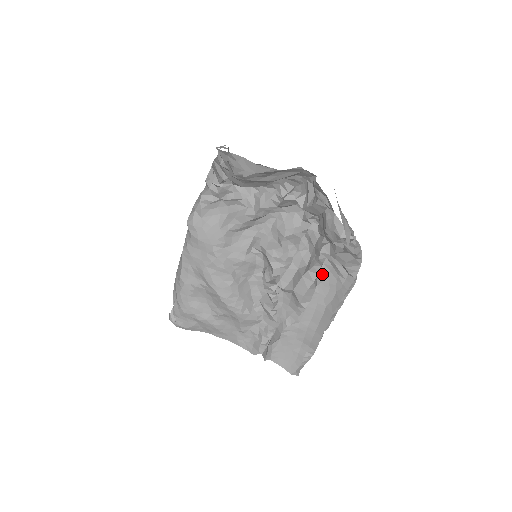
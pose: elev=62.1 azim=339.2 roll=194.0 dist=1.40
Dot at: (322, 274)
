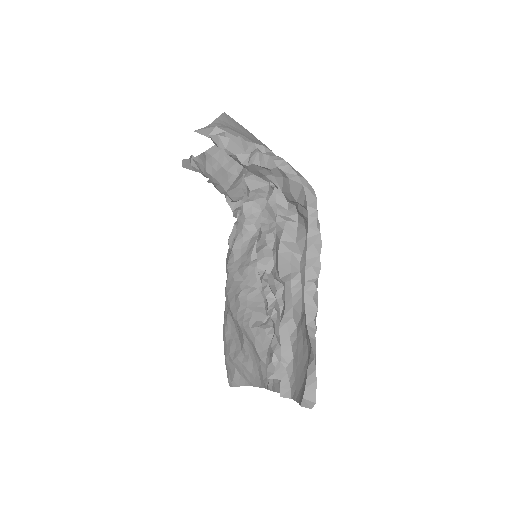
Dot at: (300, 235)
